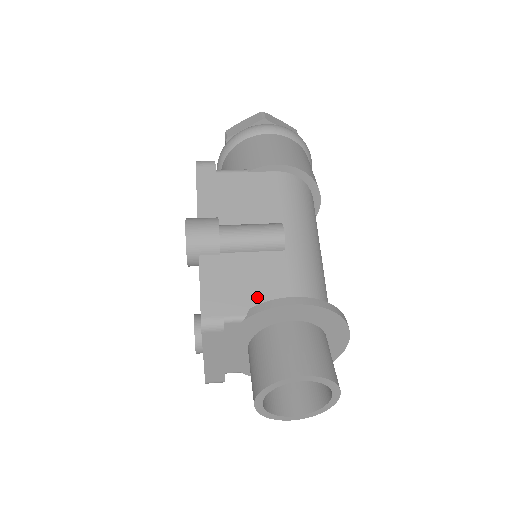
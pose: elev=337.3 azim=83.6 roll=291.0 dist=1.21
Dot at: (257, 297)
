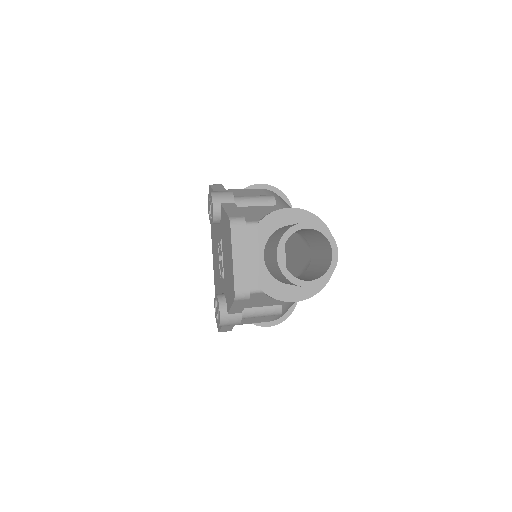
Dot at: occluded
